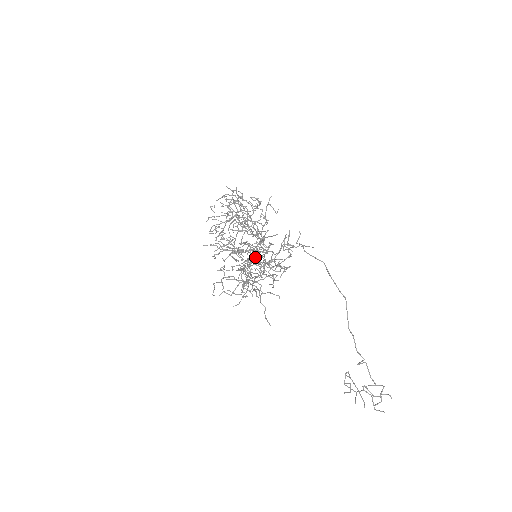
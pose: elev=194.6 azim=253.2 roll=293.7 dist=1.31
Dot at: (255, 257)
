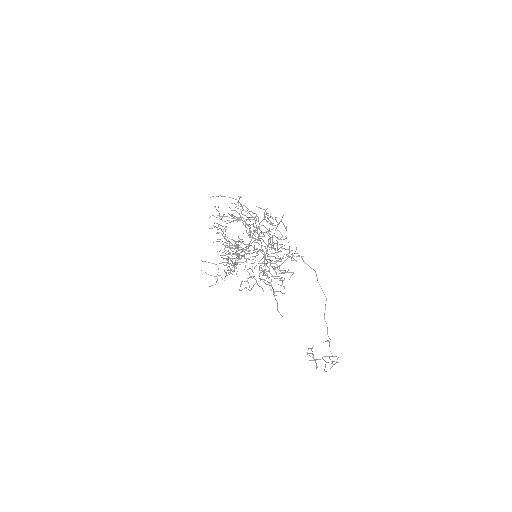
Dot at: occluded
